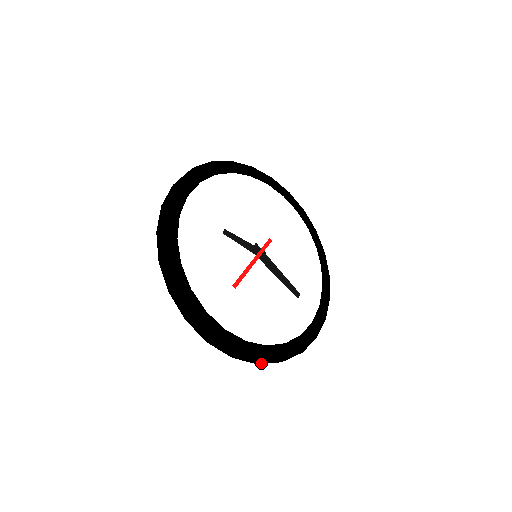
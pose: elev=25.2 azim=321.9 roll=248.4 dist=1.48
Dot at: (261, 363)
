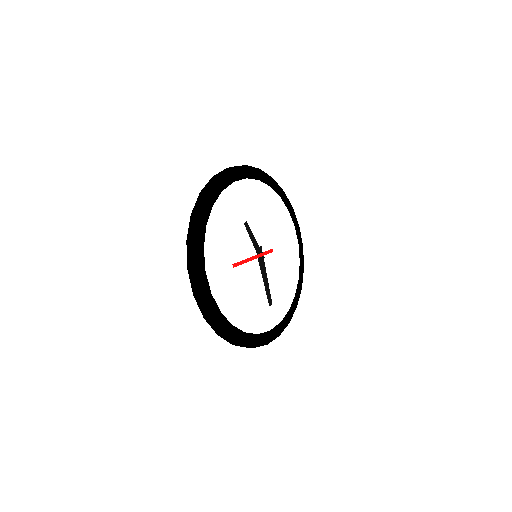
Dot at: (220, 336)
